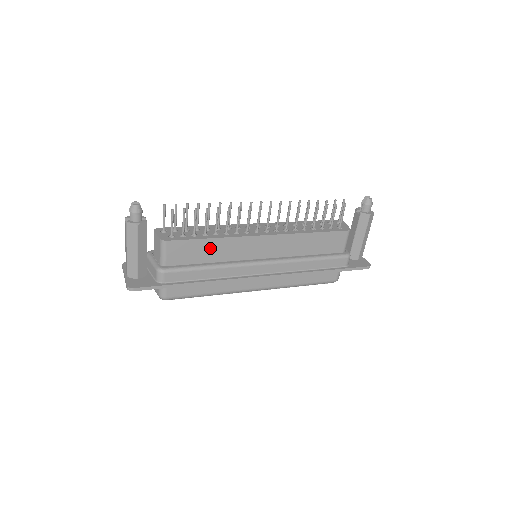
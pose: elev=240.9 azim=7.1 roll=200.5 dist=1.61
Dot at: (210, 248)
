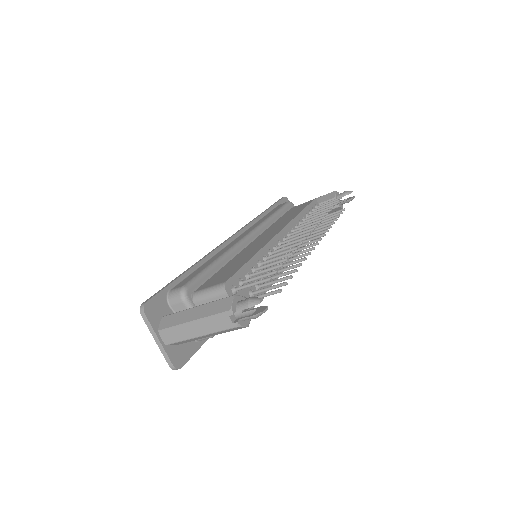
Dot at: occluded
